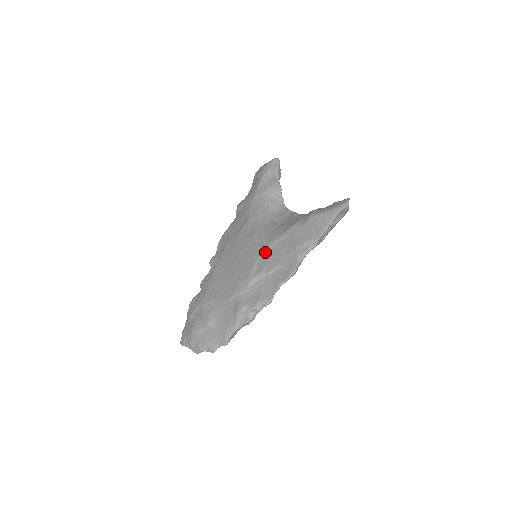
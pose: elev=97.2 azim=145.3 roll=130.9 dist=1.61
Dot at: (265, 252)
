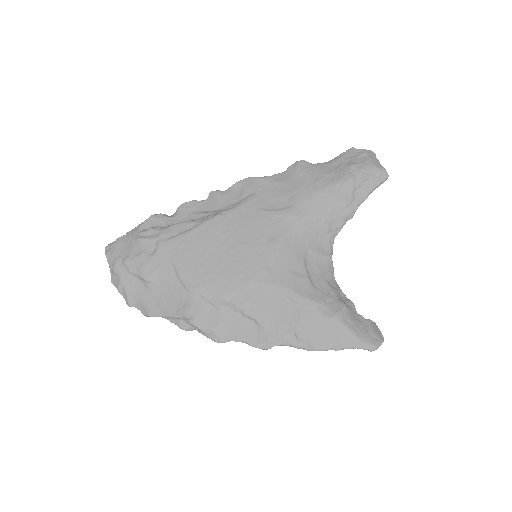
Dot at: (265, 288)
